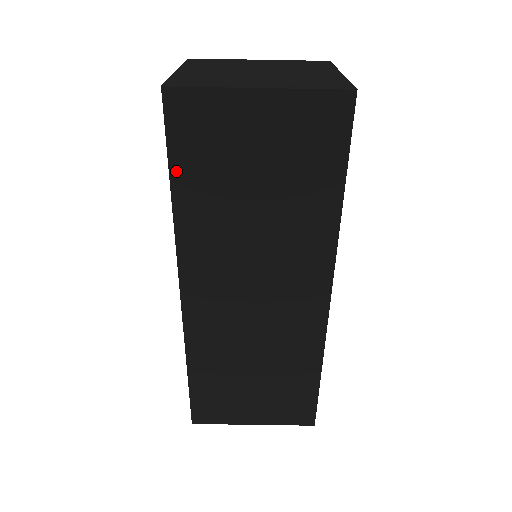
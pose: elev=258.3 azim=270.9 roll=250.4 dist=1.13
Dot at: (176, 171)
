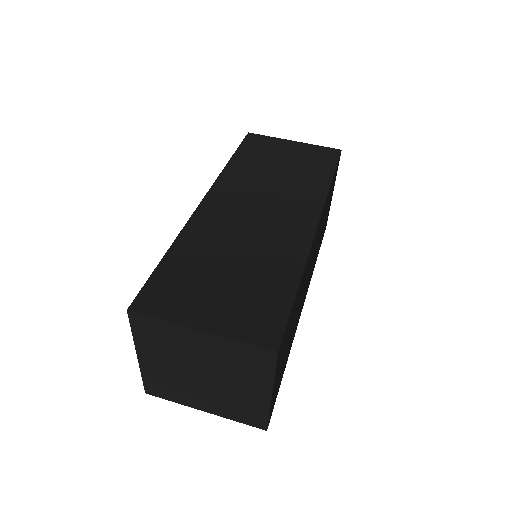
Dot at: (239, 153)
